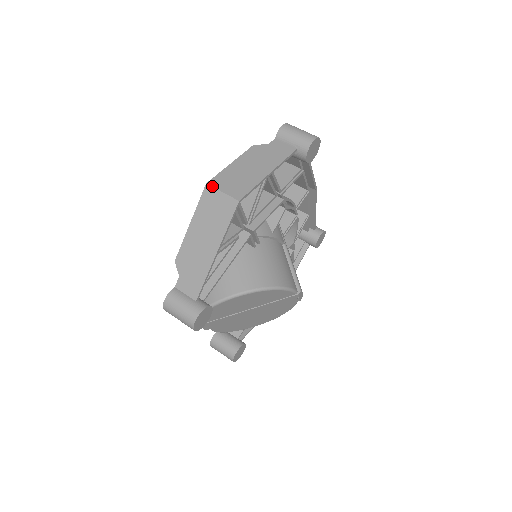
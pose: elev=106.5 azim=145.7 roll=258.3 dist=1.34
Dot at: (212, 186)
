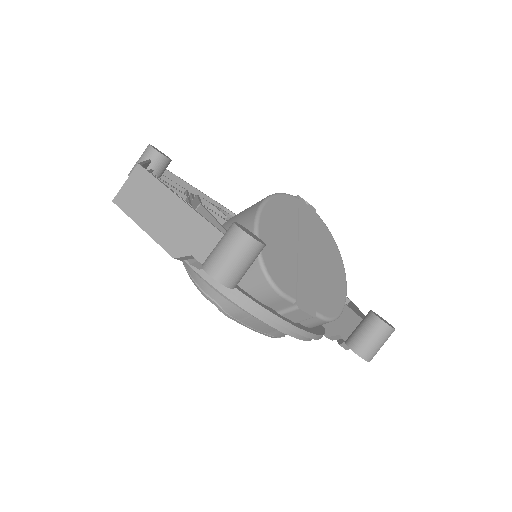
Dot at: occluded
